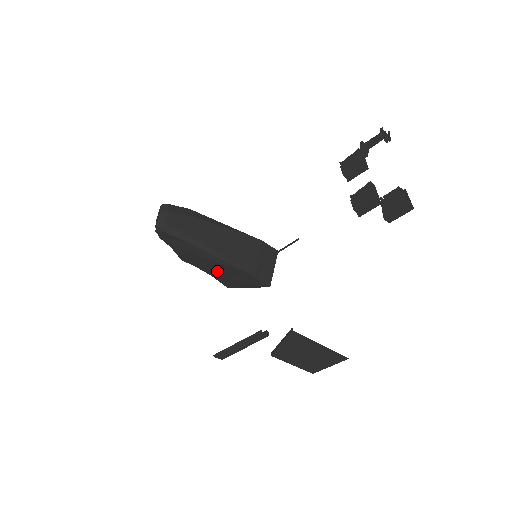
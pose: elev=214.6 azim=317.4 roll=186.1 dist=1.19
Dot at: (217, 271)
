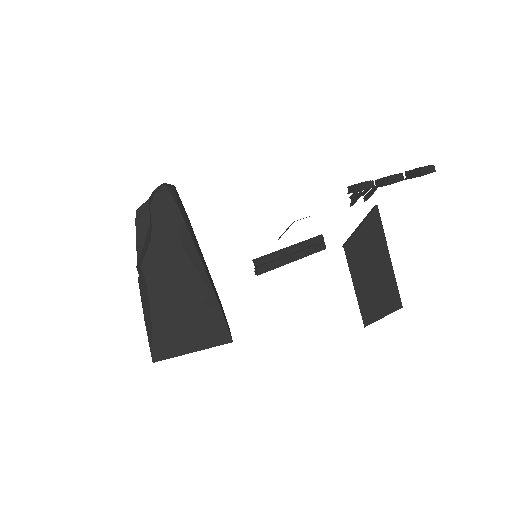
Dot at: (173, 303)
